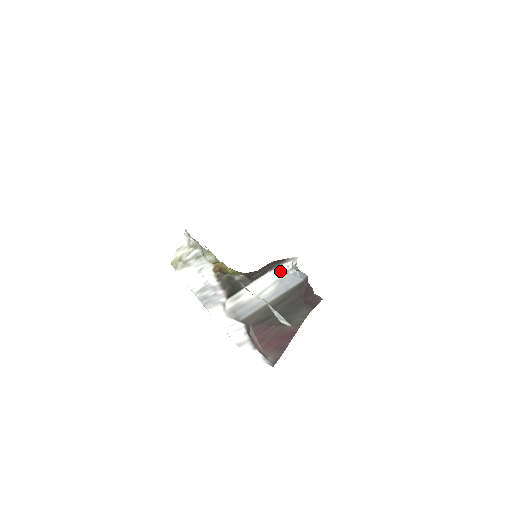
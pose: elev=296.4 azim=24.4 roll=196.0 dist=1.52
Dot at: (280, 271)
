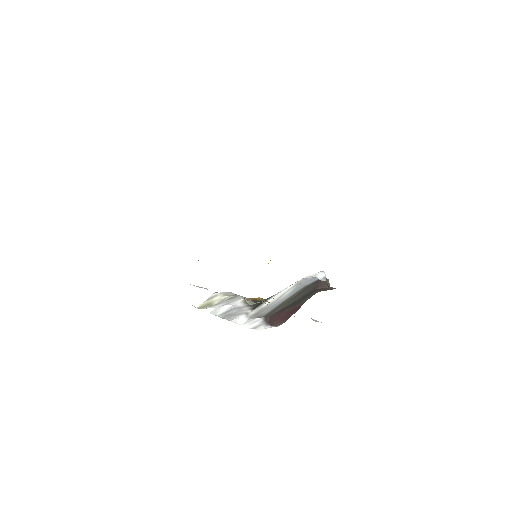
Dot at: (301, 279)
